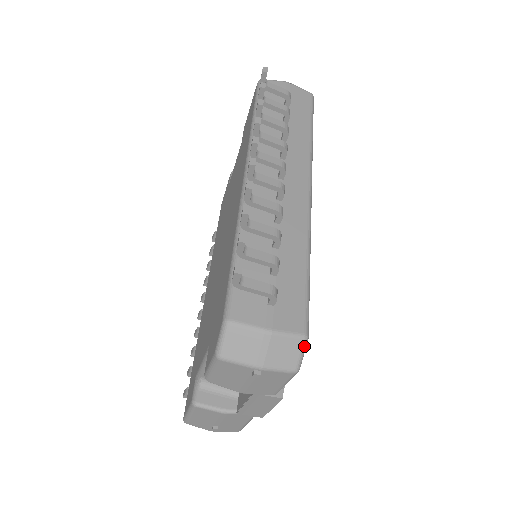
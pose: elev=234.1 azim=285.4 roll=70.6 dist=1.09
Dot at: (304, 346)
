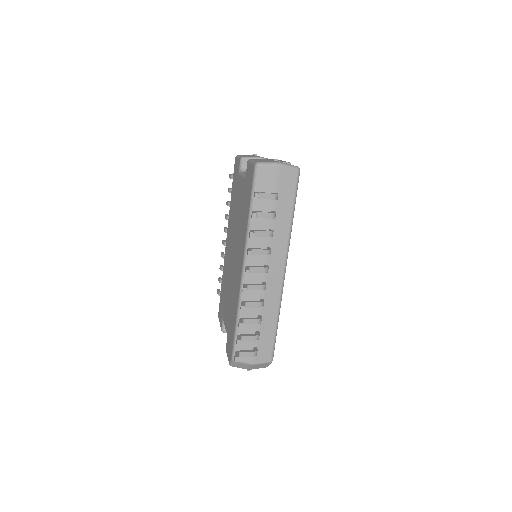
Dot at: (270, 363)
